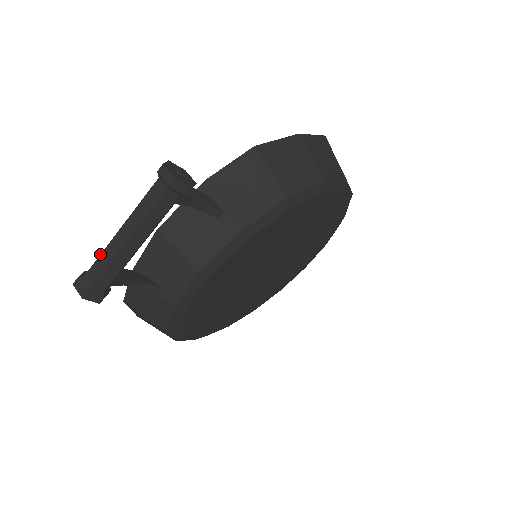
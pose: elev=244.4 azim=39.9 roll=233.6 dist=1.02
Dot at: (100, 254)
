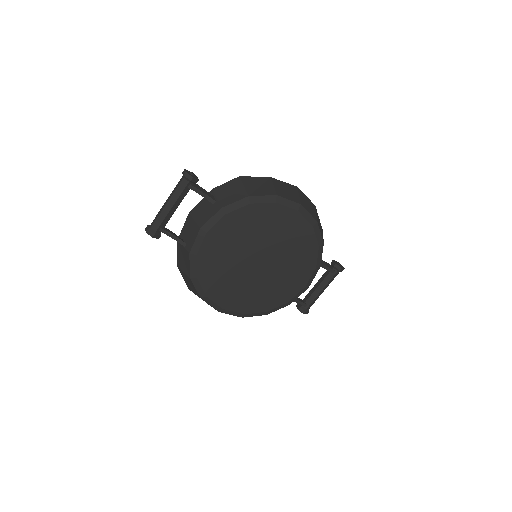
Dot at: (158, 213)
